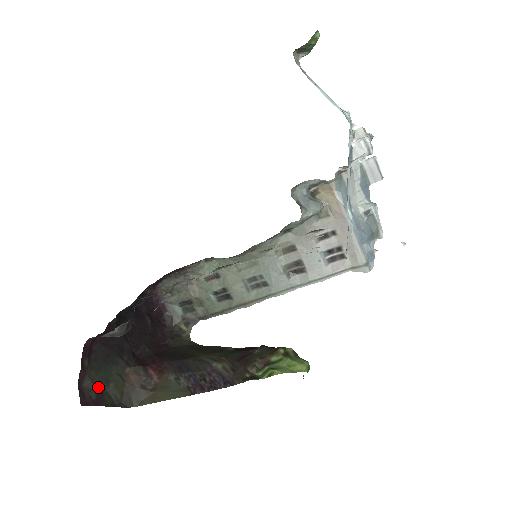
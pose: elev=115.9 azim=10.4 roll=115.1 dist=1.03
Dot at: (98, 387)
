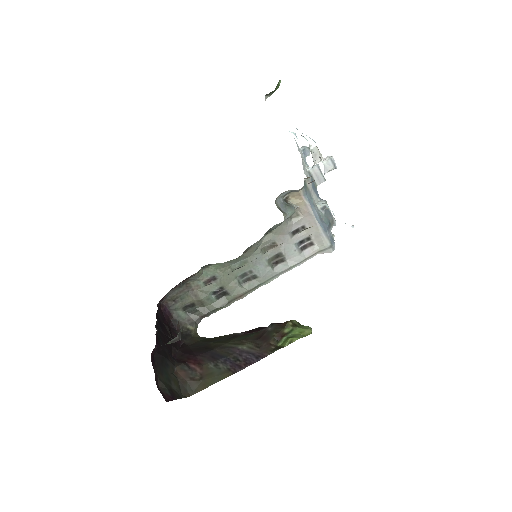
Dot at: (167, 386)
